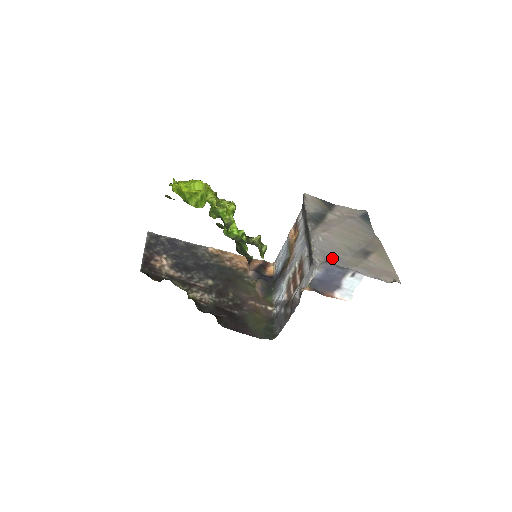
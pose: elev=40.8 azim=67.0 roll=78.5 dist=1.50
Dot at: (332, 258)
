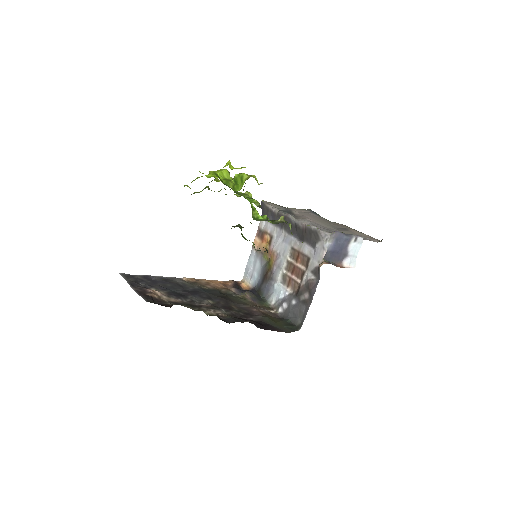
Dot at: (333, 231)
